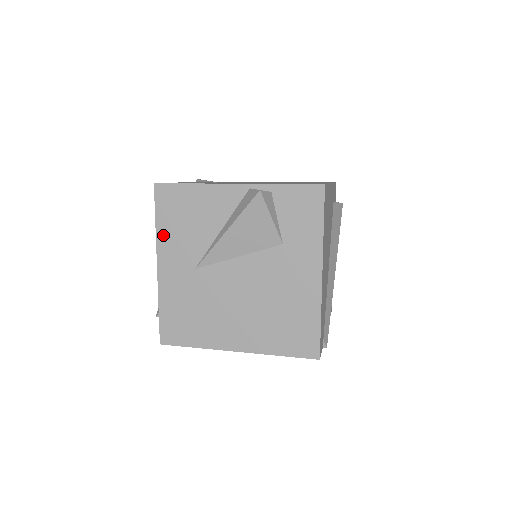
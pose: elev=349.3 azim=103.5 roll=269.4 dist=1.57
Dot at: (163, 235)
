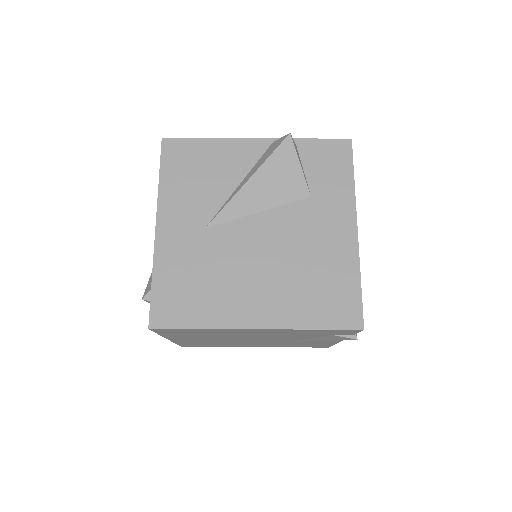
Dot at: (167, 191)
